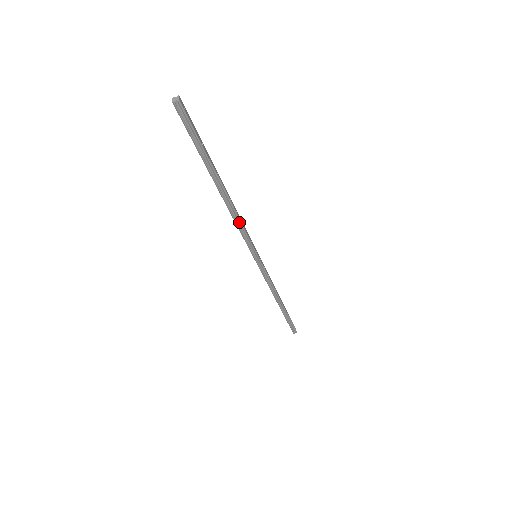
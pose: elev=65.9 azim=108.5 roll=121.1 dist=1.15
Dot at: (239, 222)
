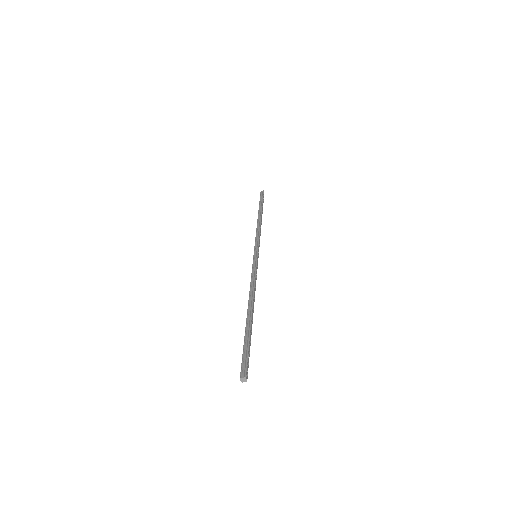
Dot at: occluded
